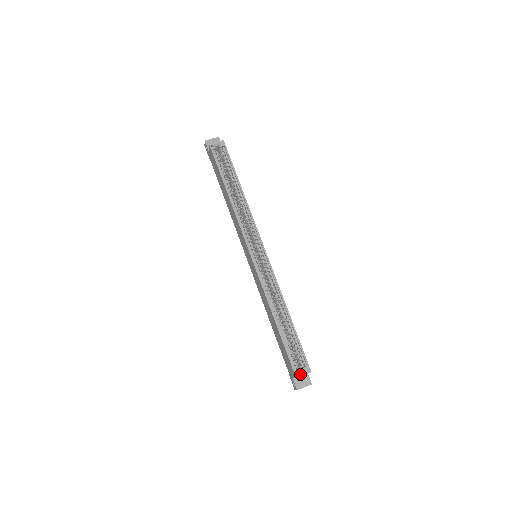
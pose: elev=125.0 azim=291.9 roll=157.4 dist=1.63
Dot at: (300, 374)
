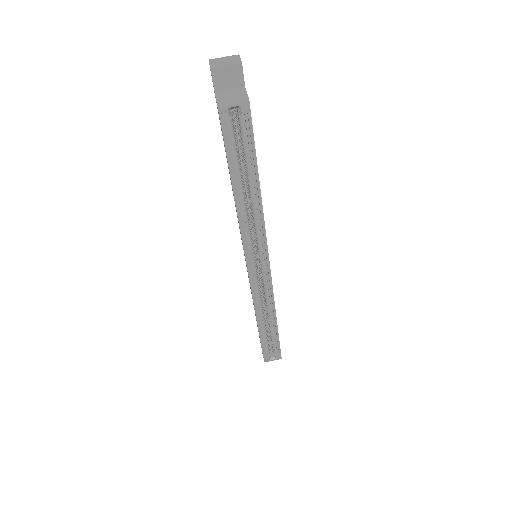
Dot at: (269, 360)
